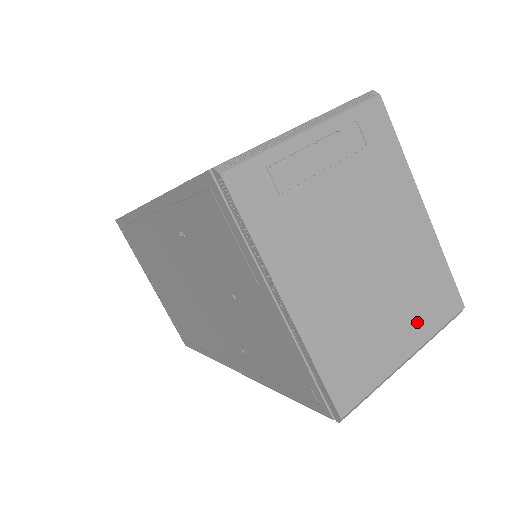
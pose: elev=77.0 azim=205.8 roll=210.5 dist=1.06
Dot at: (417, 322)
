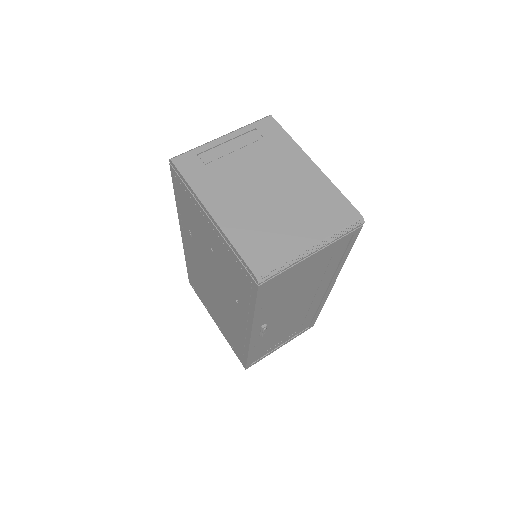
Dot at: (317, 225)
